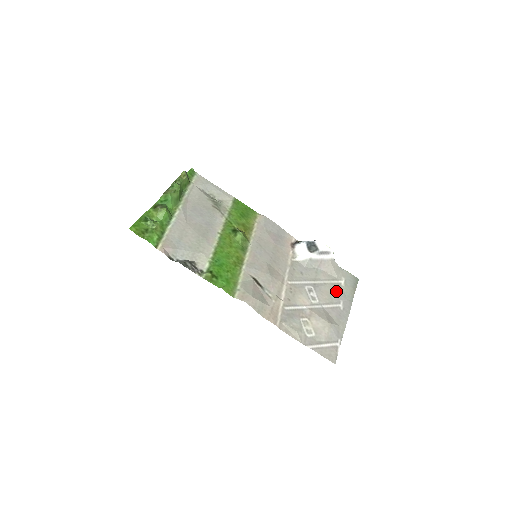
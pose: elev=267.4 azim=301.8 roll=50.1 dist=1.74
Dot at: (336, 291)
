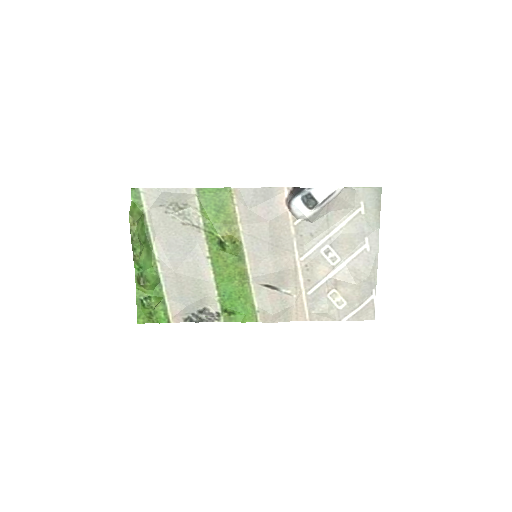
Dot at: (357, 229)
